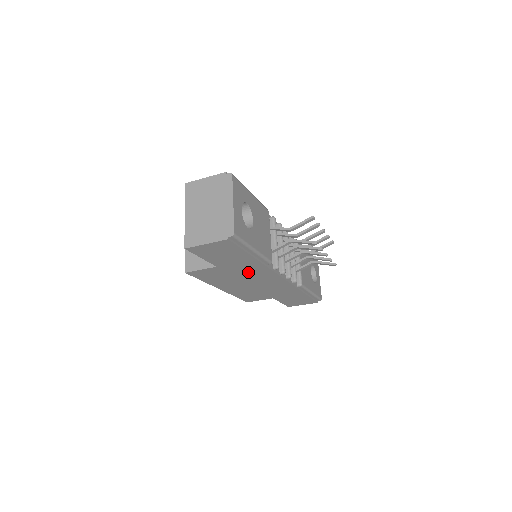
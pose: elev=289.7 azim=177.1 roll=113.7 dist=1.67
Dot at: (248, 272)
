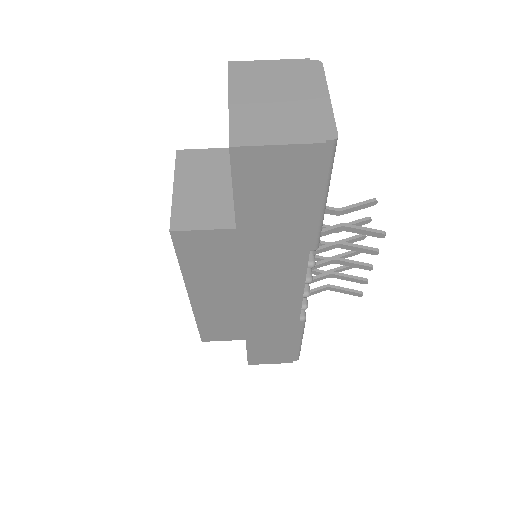
Dot at: (269, 260)
